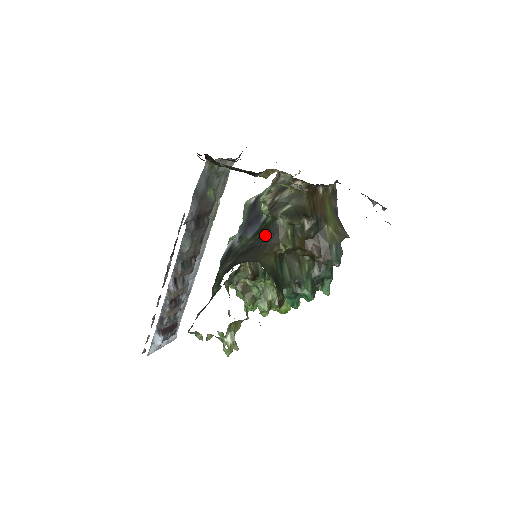
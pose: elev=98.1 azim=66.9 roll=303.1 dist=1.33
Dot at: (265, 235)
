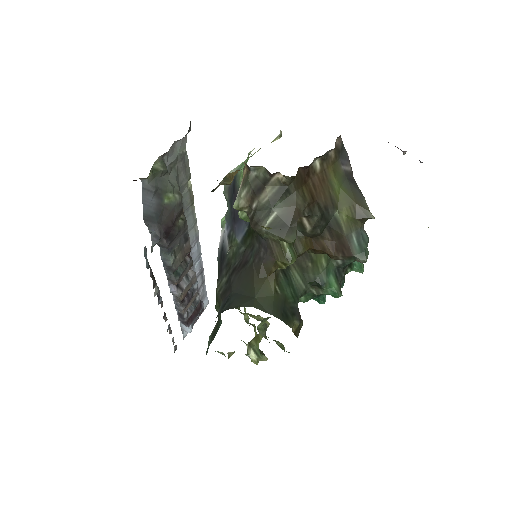
Dot at: (256, 246)
